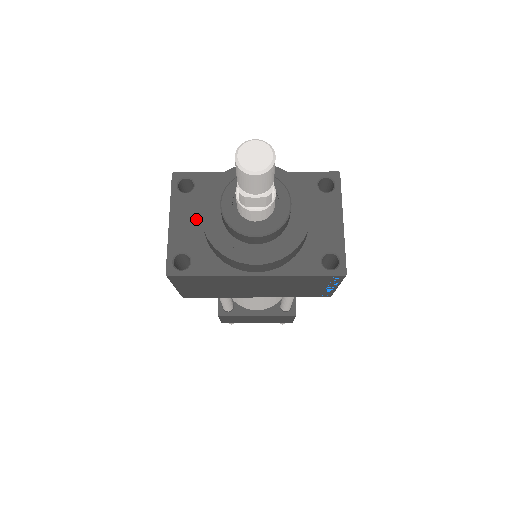
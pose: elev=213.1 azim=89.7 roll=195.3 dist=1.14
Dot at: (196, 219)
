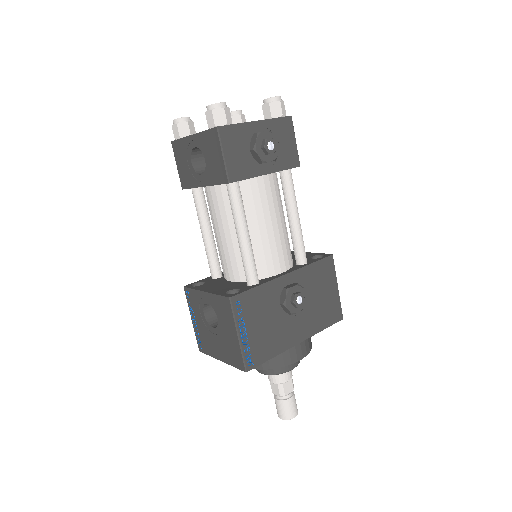
Dot at: occluded
